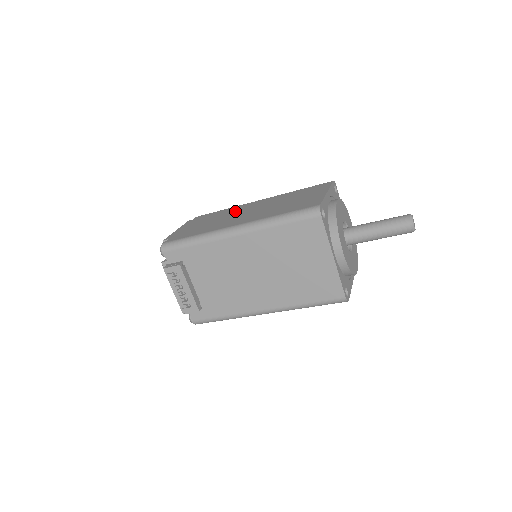
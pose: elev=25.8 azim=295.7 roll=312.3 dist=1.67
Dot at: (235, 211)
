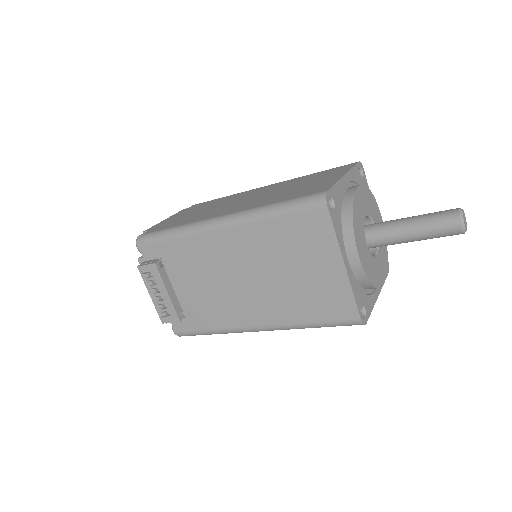
Dot at: (233, 198)
